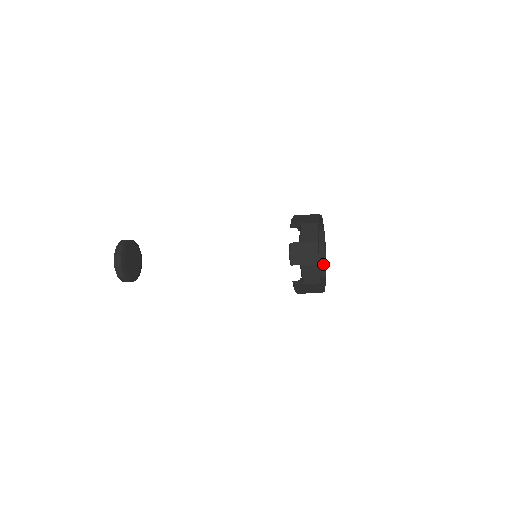
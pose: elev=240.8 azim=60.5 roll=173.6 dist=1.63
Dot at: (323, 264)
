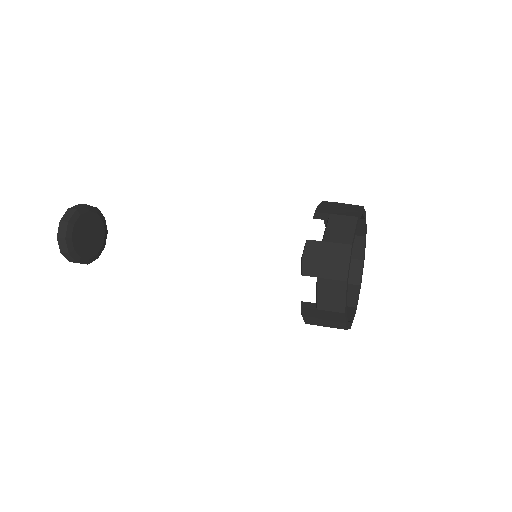
Dot at: occluded
